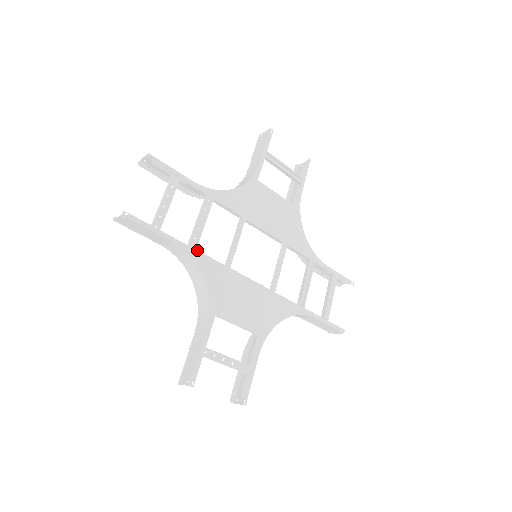
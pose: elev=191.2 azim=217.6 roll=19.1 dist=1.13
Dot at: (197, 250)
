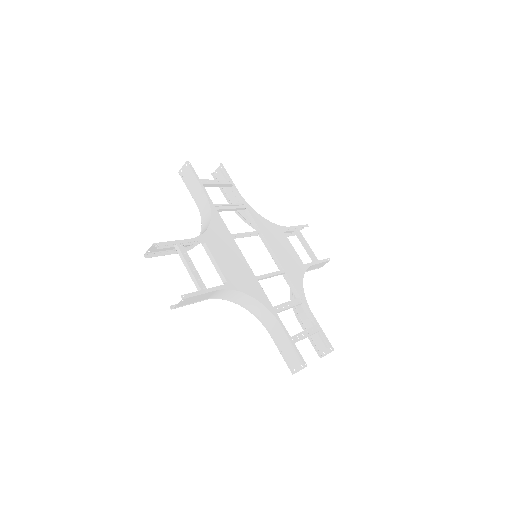
Dot at: (217, 210)
